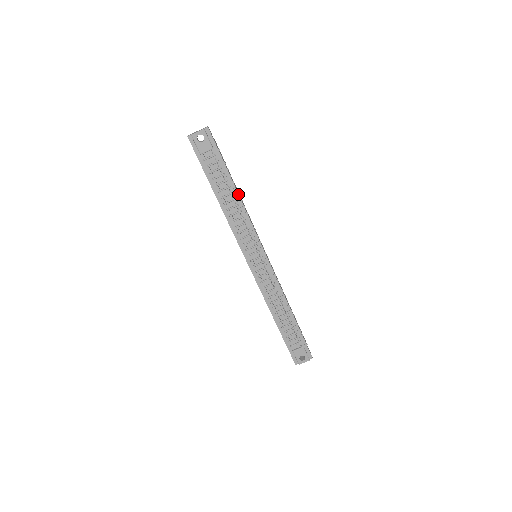
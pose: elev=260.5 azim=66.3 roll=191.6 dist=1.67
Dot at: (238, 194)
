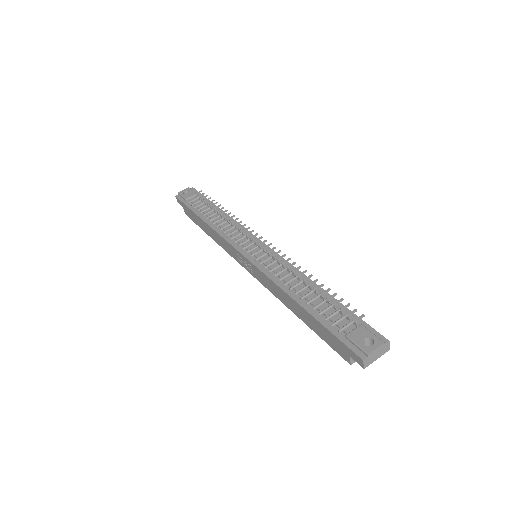
Dot at: (222, 208)
